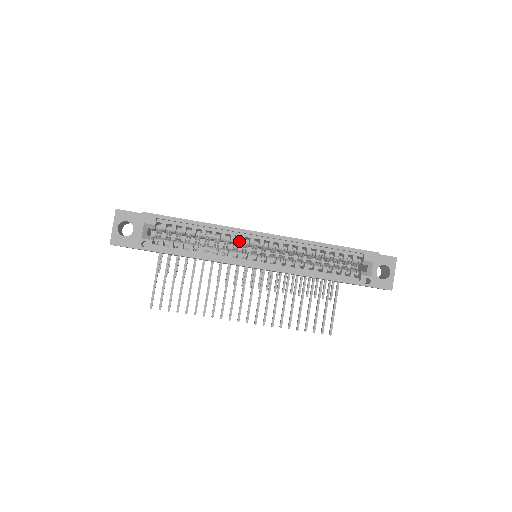
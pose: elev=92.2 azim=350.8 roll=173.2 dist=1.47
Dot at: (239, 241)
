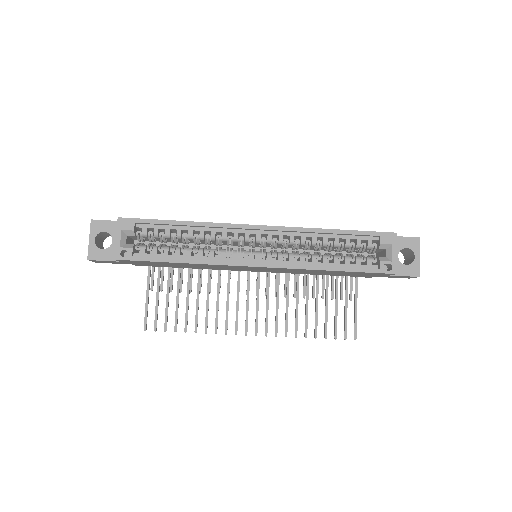
Dot at: (232, 238)
